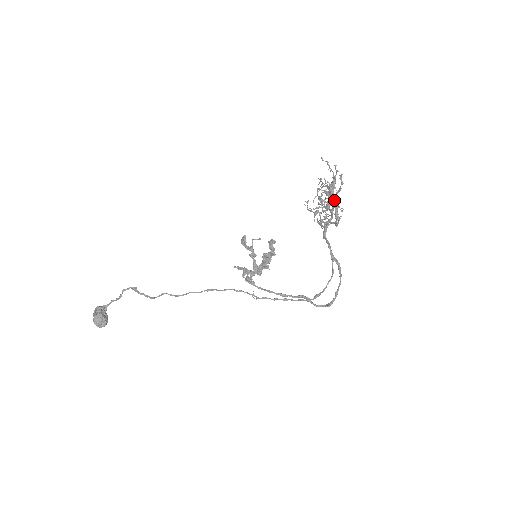
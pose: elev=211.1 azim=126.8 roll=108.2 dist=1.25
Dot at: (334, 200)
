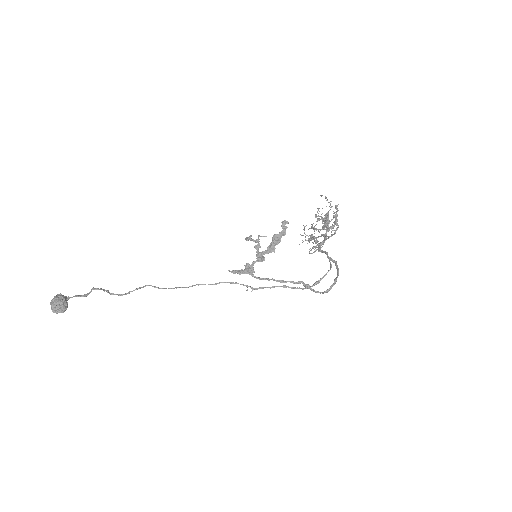
Dot at: occluded
